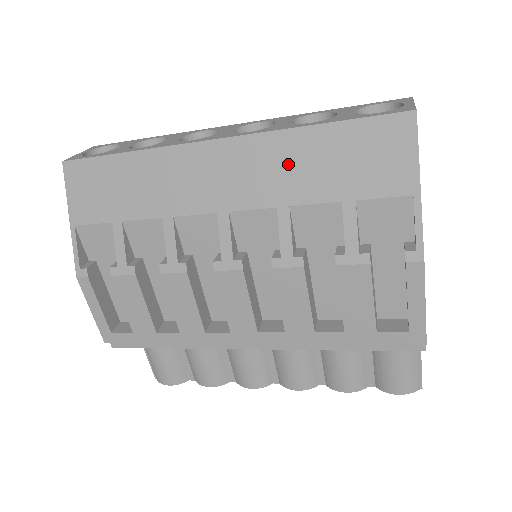
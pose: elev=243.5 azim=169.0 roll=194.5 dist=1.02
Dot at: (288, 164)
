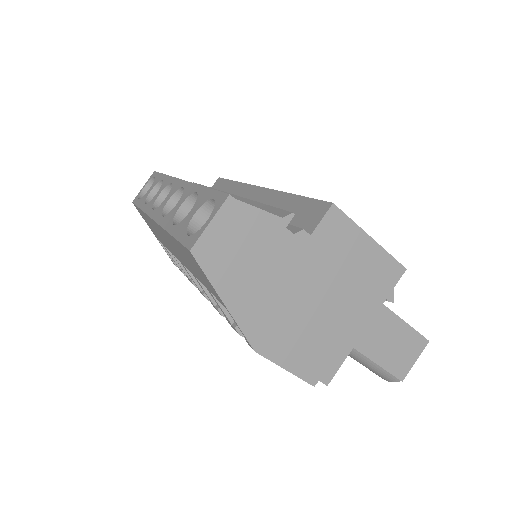
Dot at: (179, 252)
